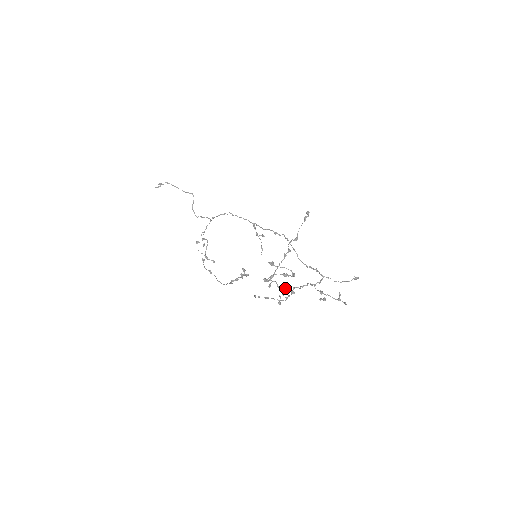
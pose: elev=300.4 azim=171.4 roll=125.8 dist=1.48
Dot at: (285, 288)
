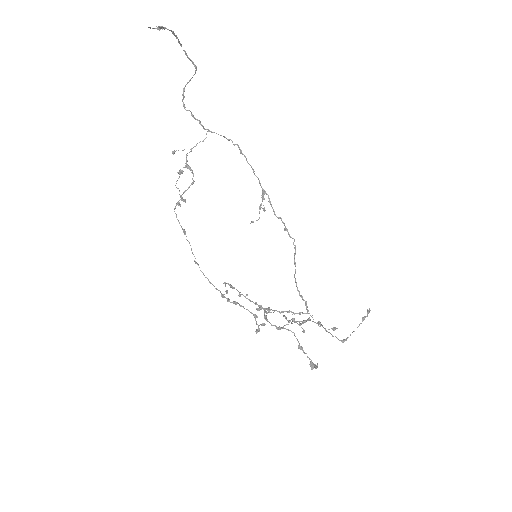
Dot at: (269, 312)
